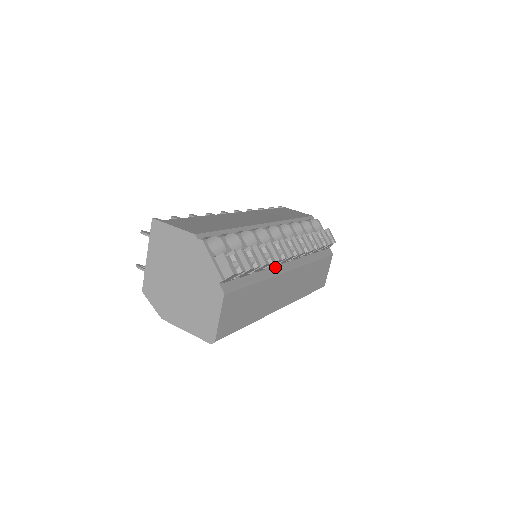
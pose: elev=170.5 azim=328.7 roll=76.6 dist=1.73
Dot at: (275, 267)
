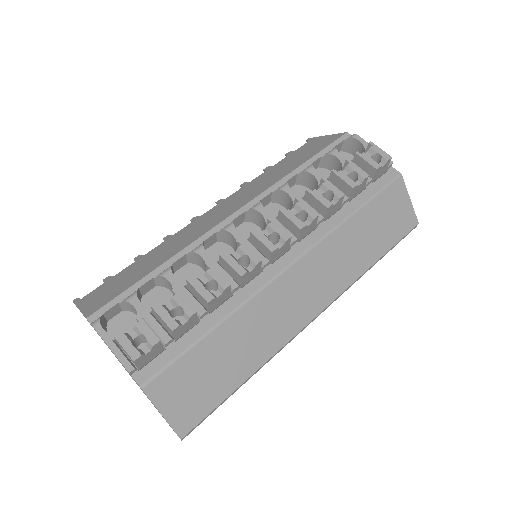
Dot at: (254, 280)
